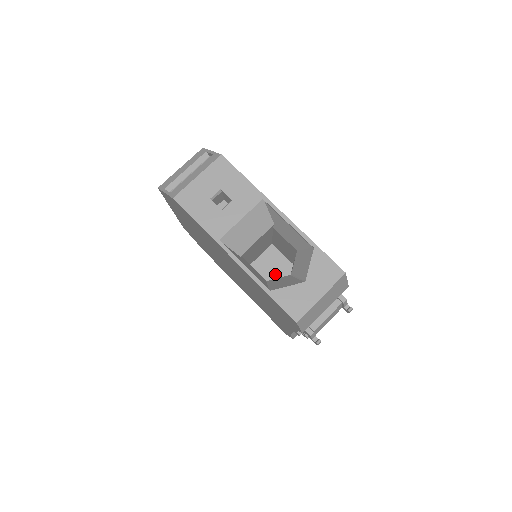
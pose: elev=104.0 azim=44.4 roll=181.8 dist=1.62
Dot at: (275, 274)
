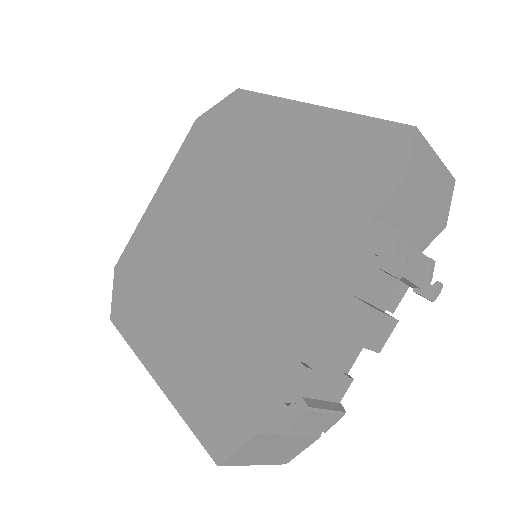
Dot at: occluded
